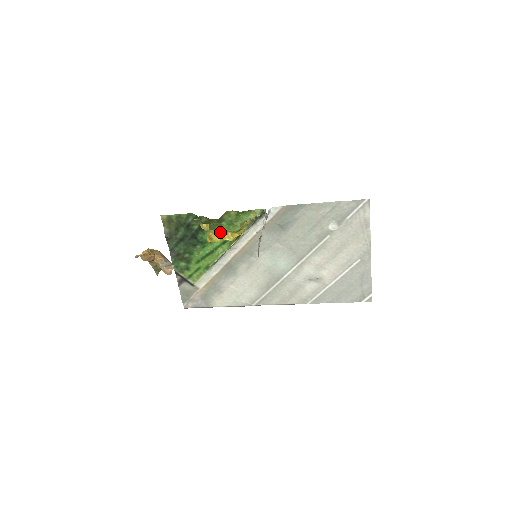
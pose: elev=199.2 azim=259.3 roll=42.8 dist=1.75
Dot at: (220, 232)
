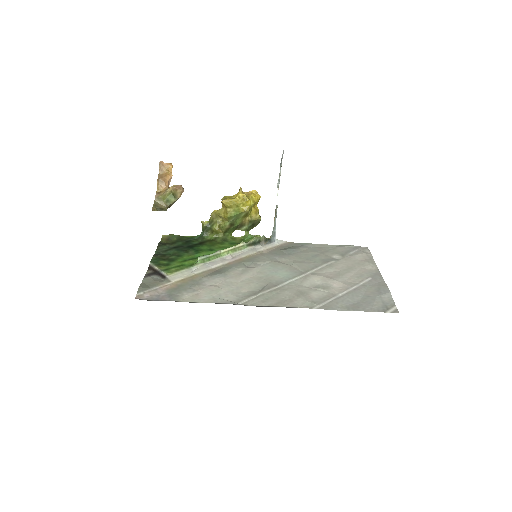
Dot at: occluded
